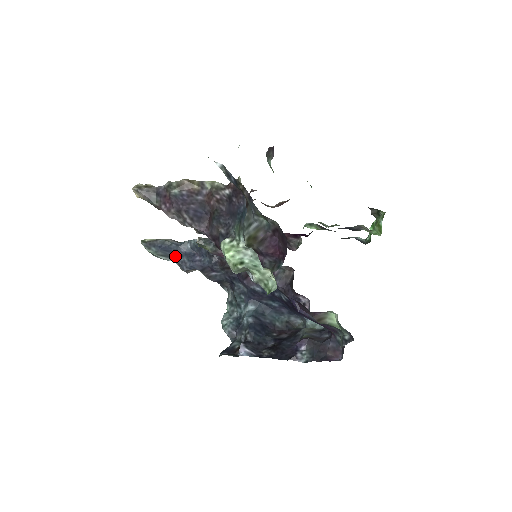
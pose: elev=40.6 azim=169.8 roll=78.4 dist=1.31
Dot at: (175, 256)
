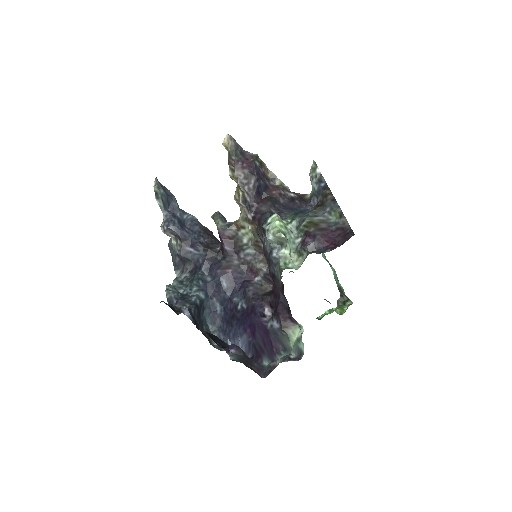
Dot at: (169, 212)
